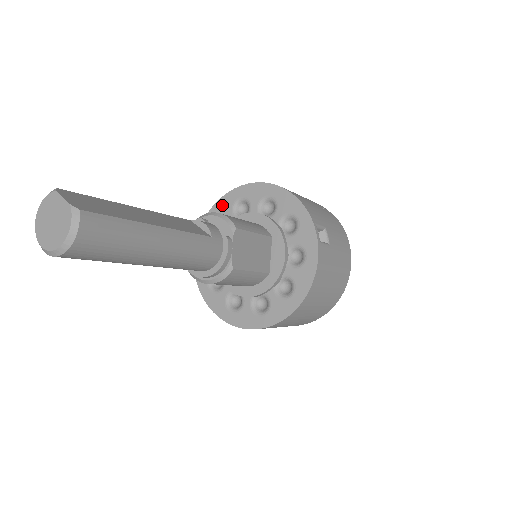
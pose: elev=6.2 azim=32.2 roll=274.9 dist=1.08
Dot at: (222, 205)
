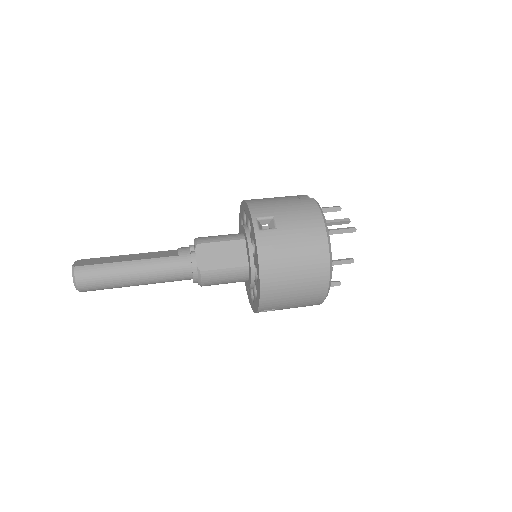
Dot at: occluded
